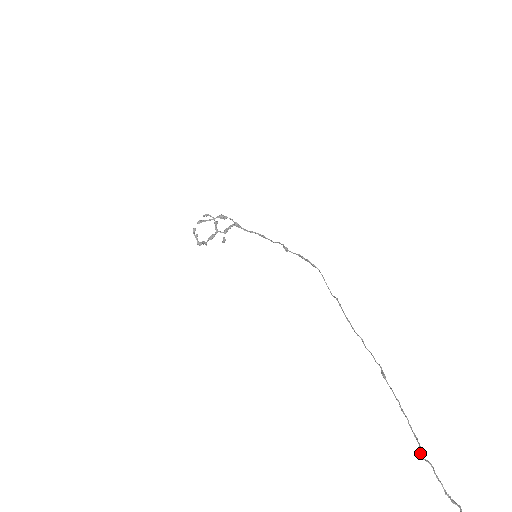
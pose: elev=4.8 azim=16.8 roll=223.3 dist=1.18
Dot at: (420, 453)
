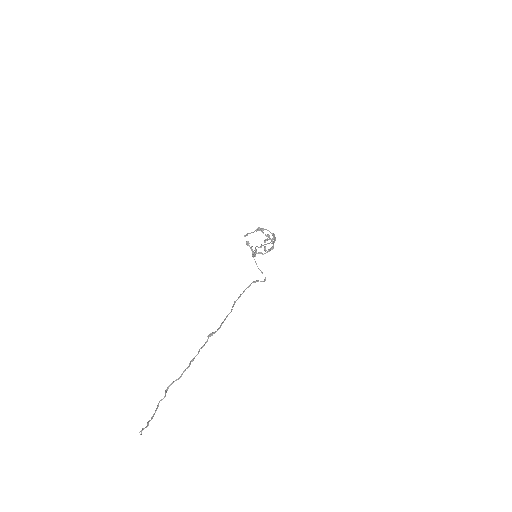
Dot at: (167, 387)
